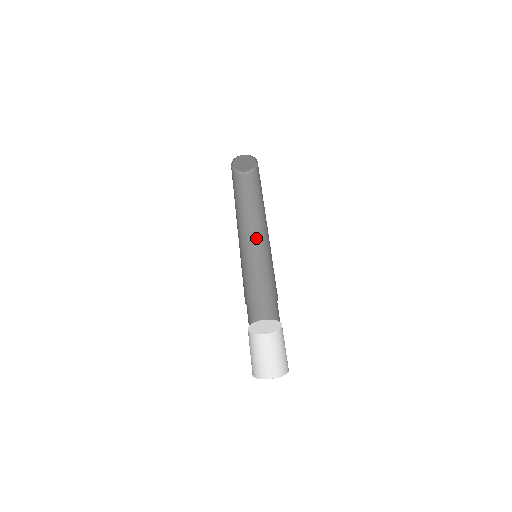
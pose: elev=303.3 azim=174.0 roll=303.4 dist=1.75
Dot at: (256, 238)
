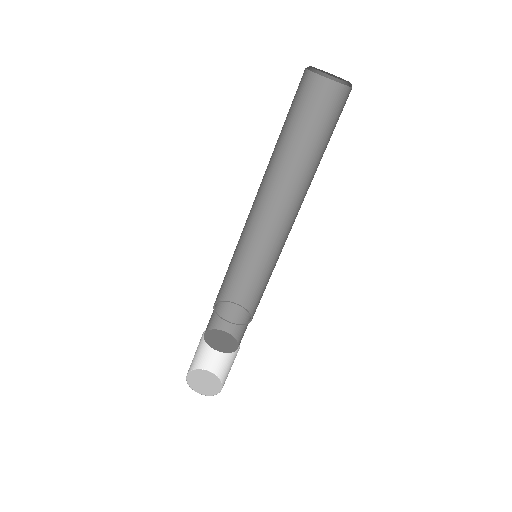
Dot at: (288, 217)
